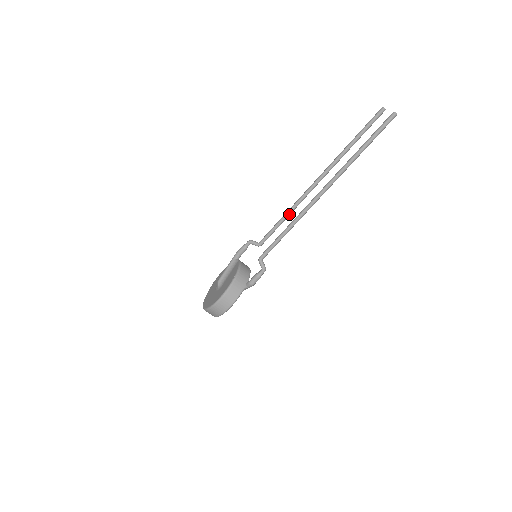
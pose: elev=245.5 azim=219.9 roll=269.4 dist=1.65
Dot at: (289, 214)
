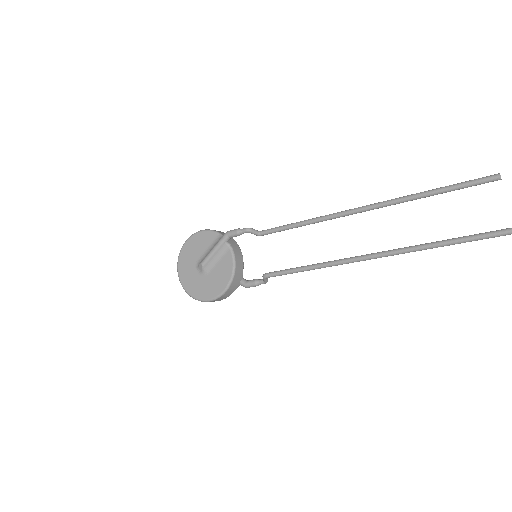
Dot at: occluded
